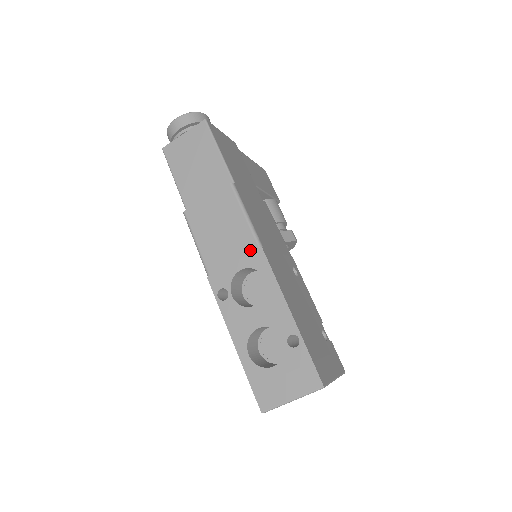
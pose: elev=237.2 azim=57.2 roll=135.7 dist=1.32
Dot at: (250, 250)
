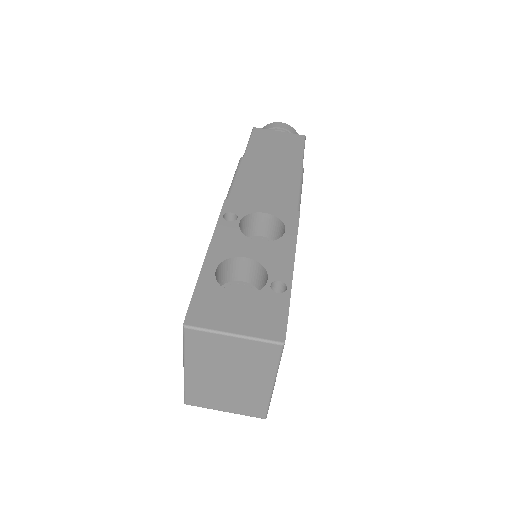
Dot at: (286, 207)
